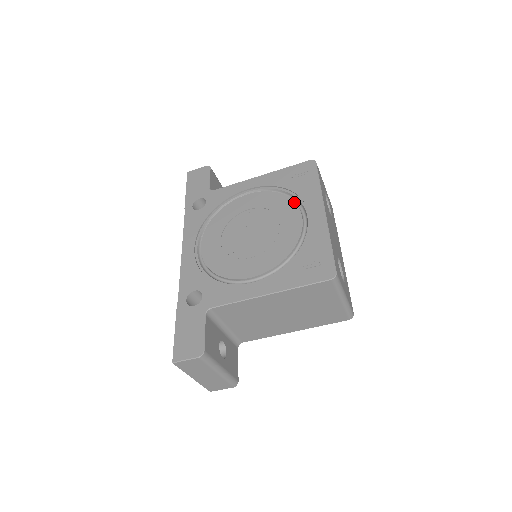
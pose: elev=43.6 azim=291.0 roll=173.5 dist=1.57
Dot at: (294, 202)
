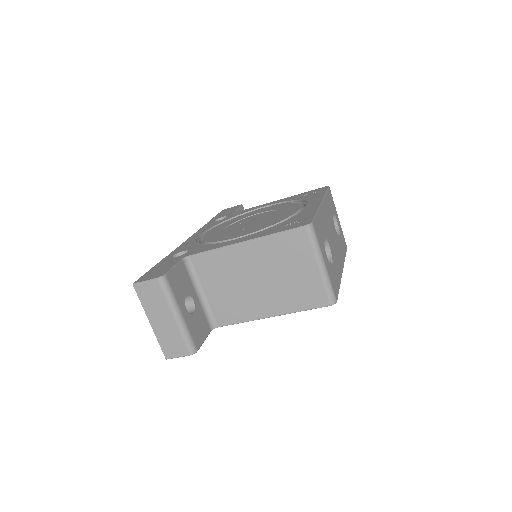
Dot at: (298, 203)
